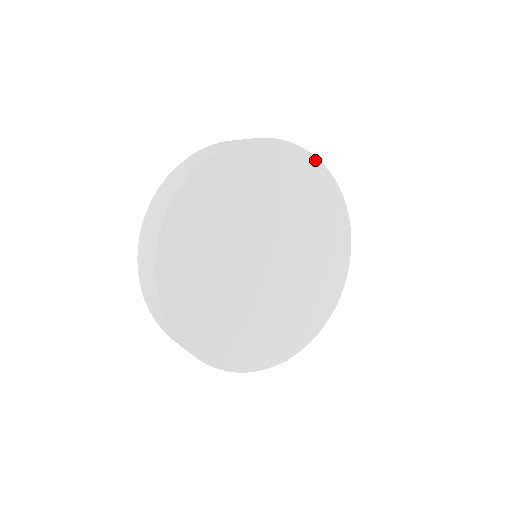
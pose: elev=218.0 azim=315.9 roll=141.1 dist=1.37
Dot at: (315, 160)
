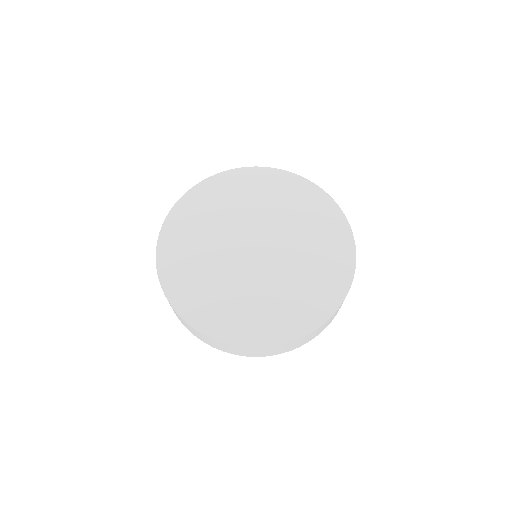
Dot at: (253, 169)
